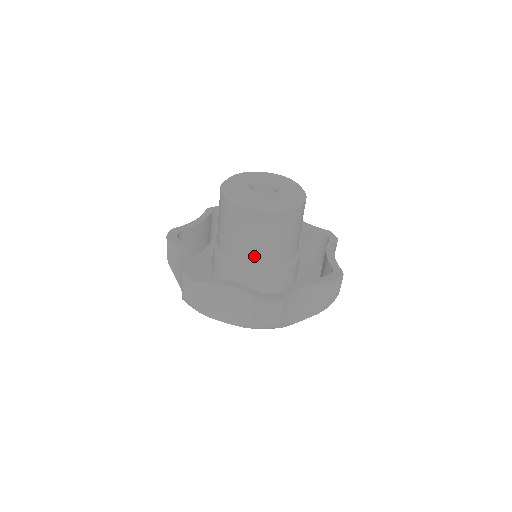
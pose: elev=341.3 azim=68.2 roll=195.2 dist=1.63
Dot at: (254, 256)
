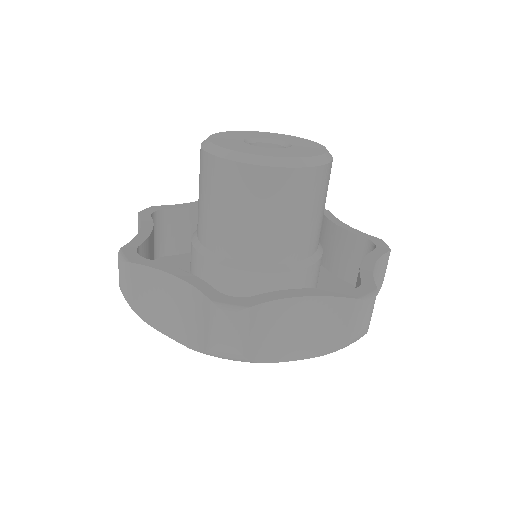
Dot at: (233, 242)
